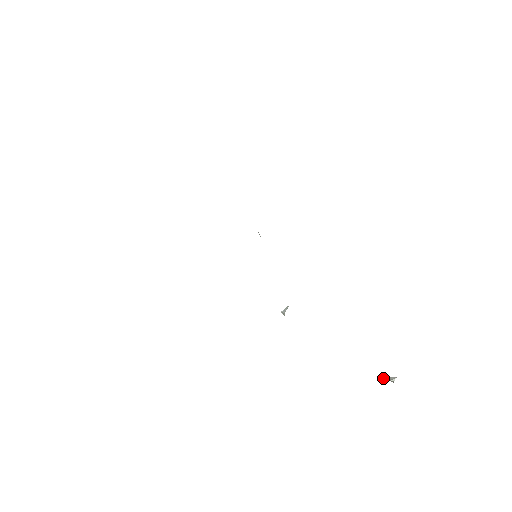
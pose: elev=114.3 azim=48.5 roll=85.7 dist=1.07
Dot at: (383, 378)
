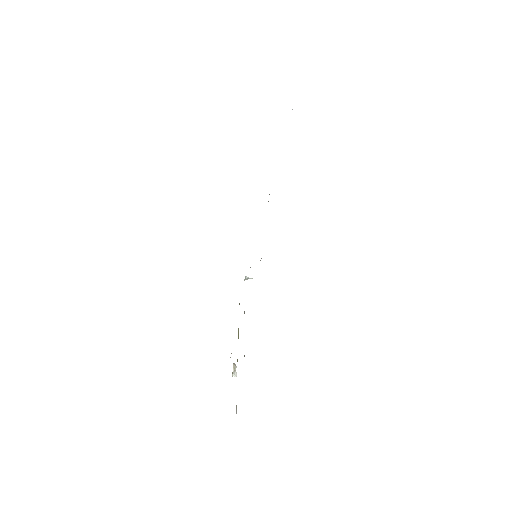
Dot at: (234, 368)
